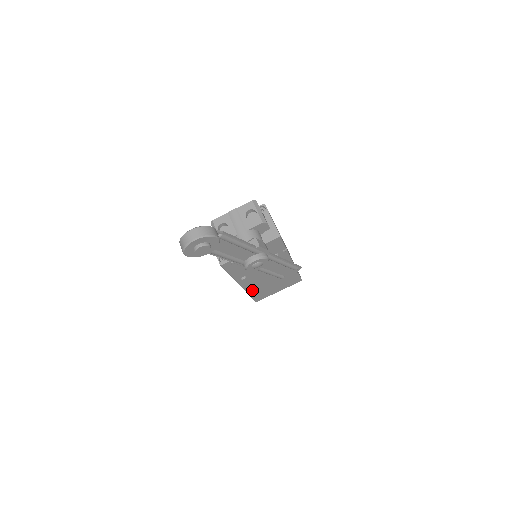
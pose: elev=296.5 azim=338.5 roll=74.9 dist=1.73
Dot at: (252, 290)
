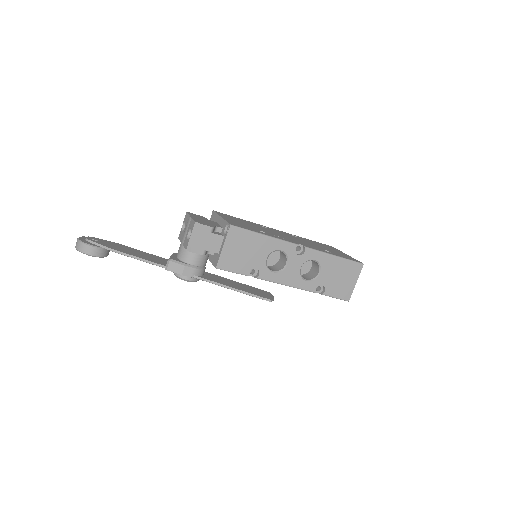
Dot at: occluded
